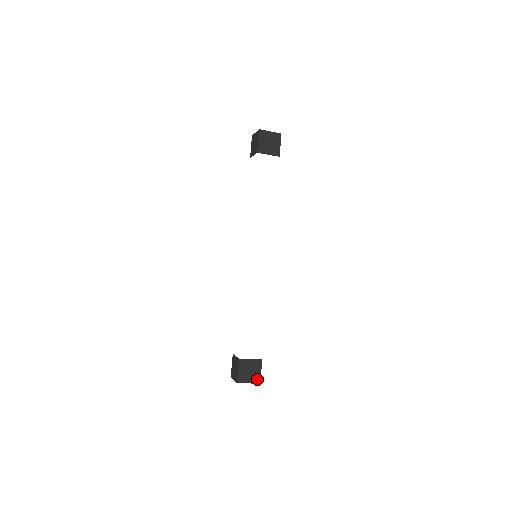
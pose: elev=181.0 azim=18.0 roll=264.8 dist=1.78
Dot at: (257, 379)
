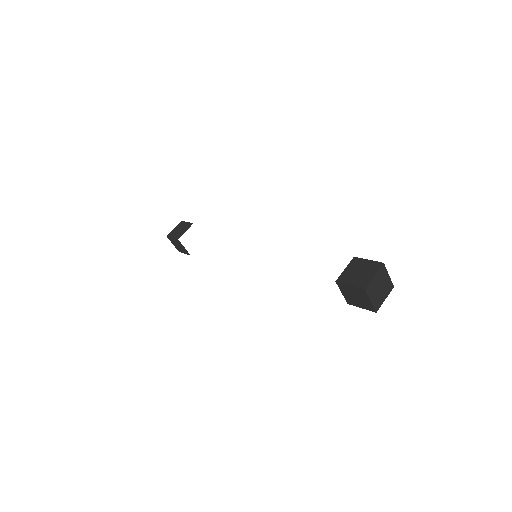
Dot at: (375, 266)
